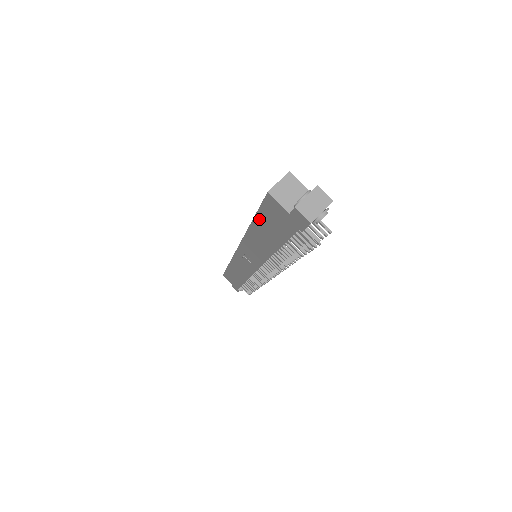
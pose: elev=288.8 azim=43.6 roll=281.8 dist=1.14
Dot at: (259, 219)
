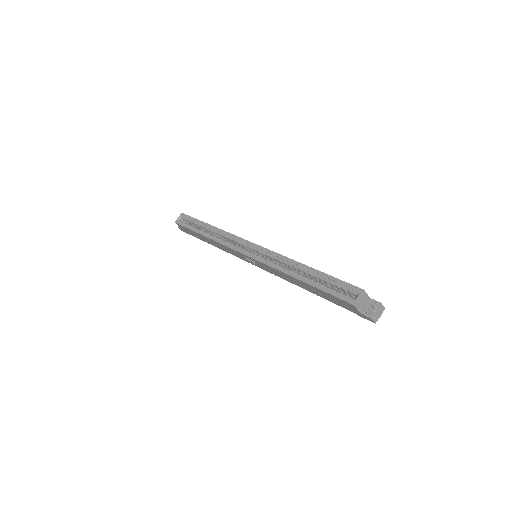
Dot at: (319, 290)
